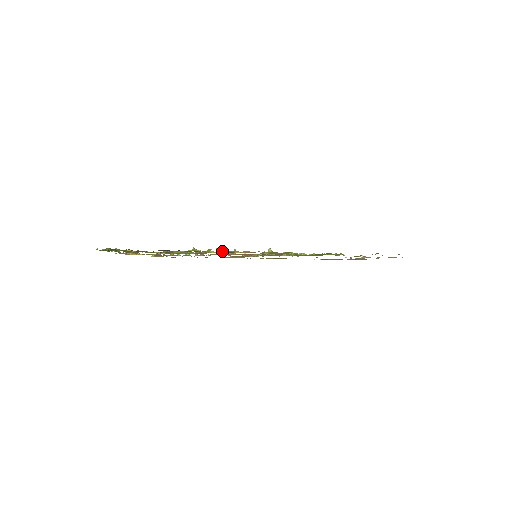
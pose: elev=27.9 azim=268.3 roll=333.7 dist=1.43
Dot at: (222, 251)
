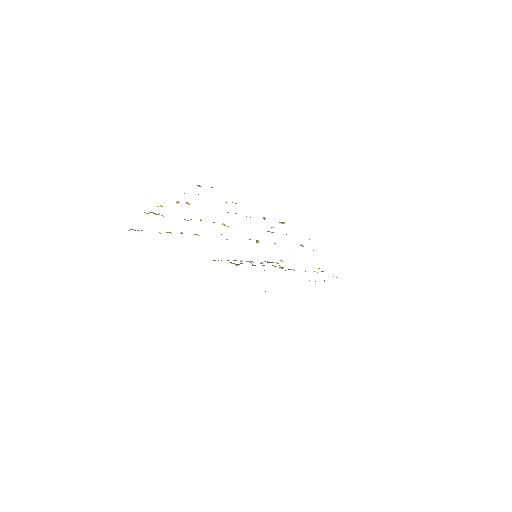
Dot at: (273, 232)
